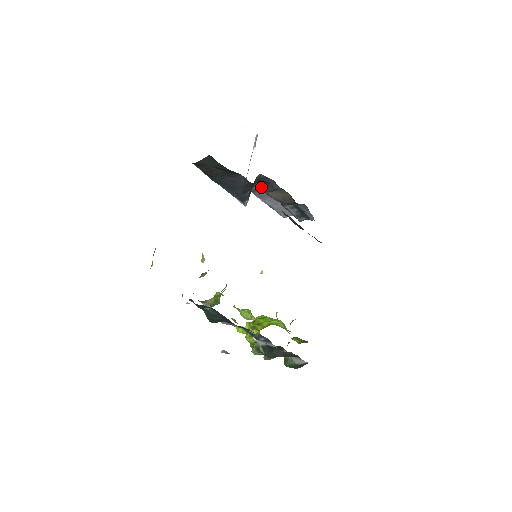
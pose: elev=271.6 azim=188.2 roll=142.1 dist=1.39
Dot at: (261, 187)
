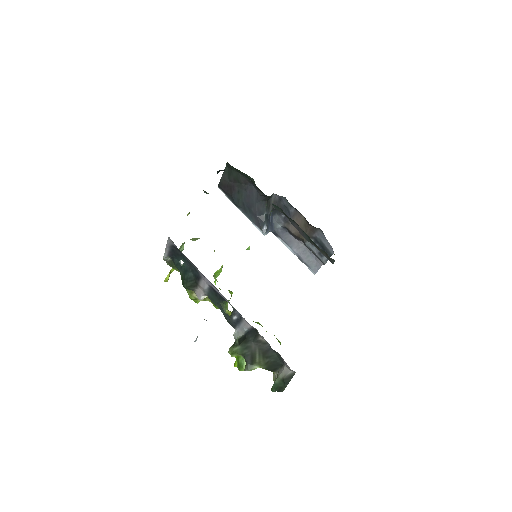
Dot at: (282, 220)
